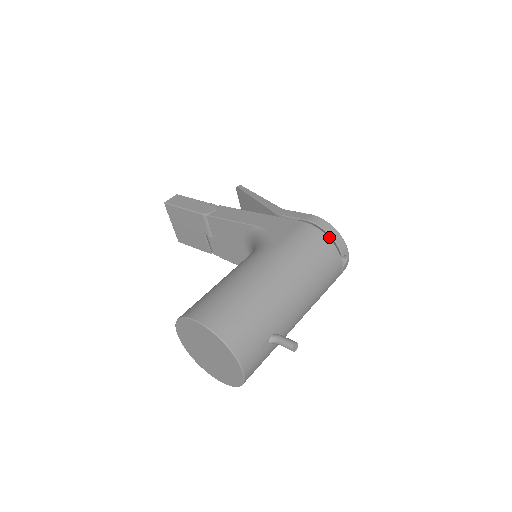
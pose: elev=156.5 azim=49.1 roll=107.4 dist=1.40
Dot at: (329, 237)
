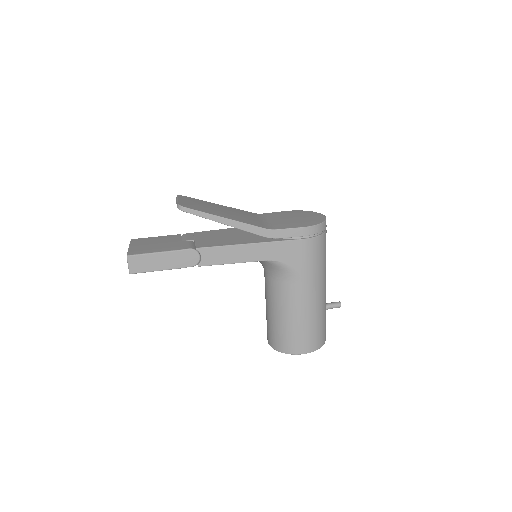
Dot at: occluded
